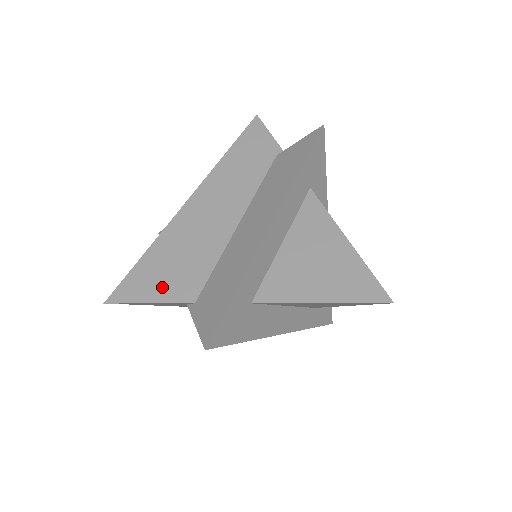
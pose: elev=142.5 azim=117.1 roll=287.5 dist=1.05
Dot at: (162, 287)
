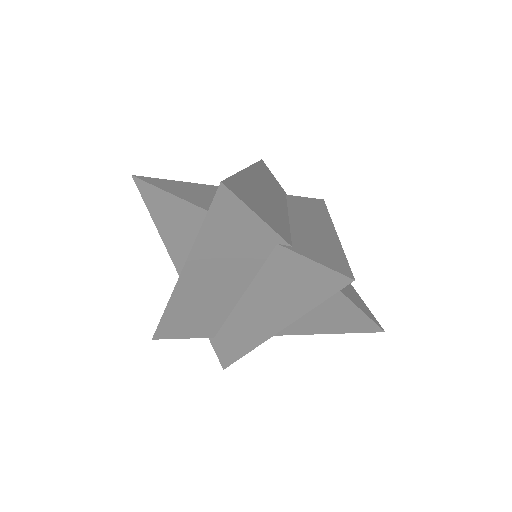
Dot at: (263, 213)
